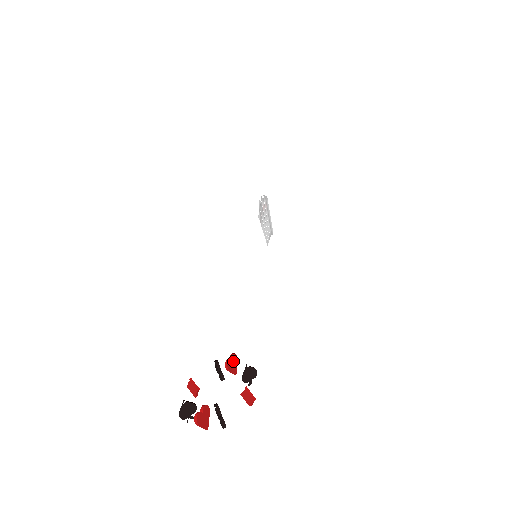
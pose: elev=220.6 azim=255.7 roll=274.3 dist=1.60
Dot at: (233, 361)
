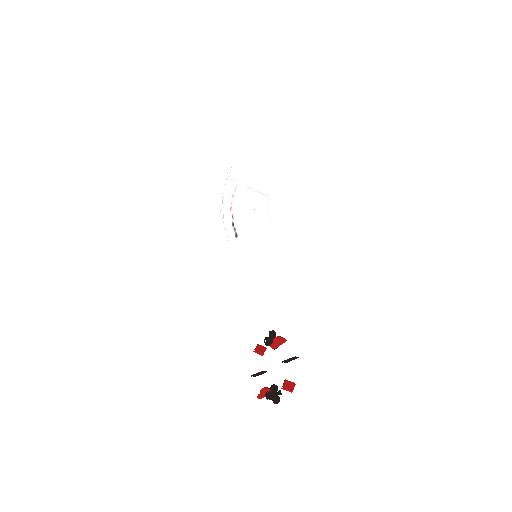
Dot at: (277, 342)
